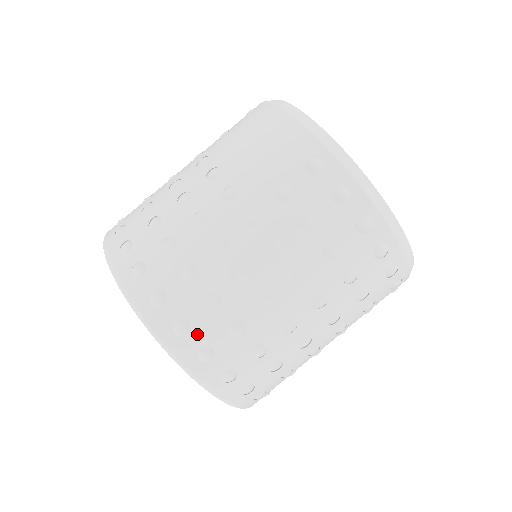
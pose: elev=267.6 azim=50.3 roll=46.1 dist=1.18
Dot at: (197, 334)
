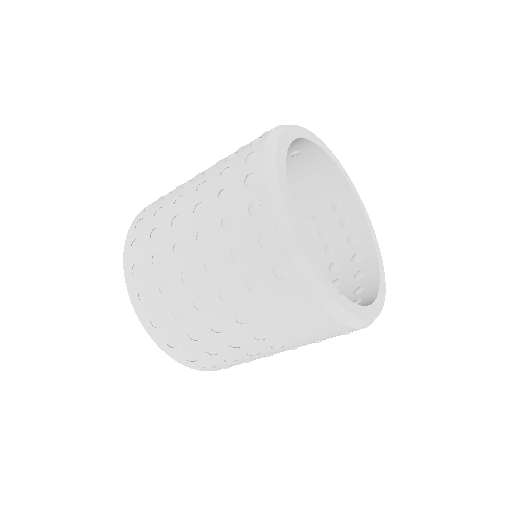
Dot at: occluded
